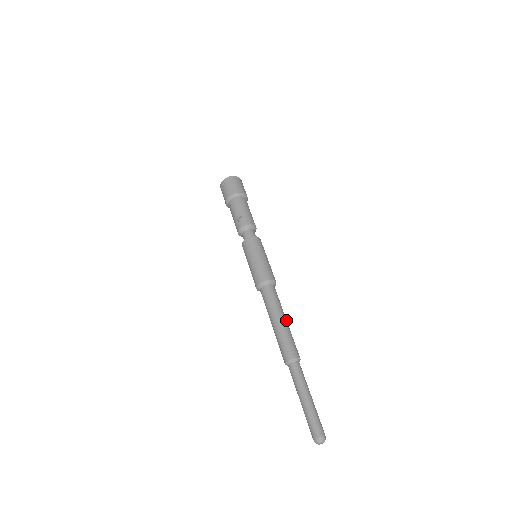
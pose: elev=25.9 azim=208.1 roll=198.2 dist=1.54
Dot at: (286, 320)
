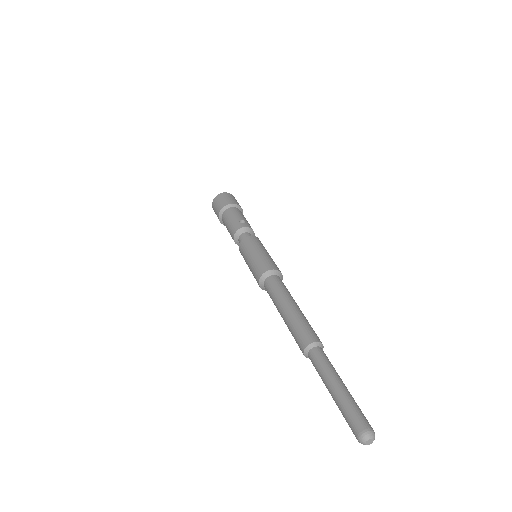
Dot at: occluded
